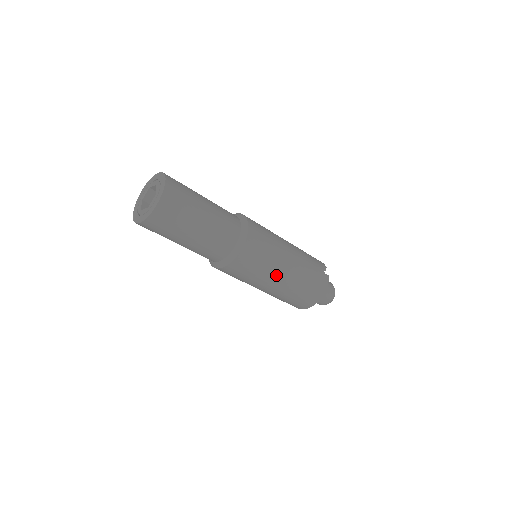
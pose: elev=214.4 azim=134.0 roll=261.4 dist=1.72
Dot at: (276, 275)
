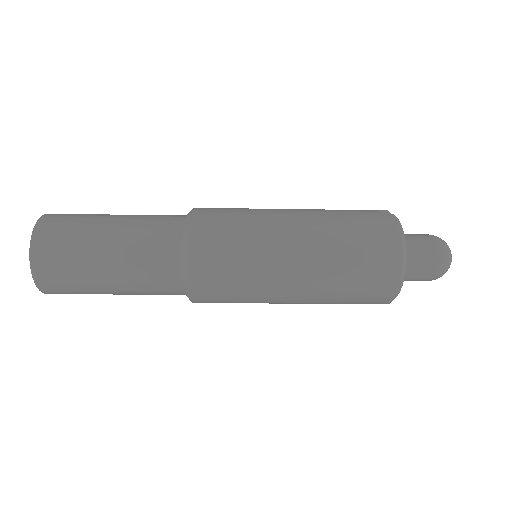
Dot at: (280, 250)
